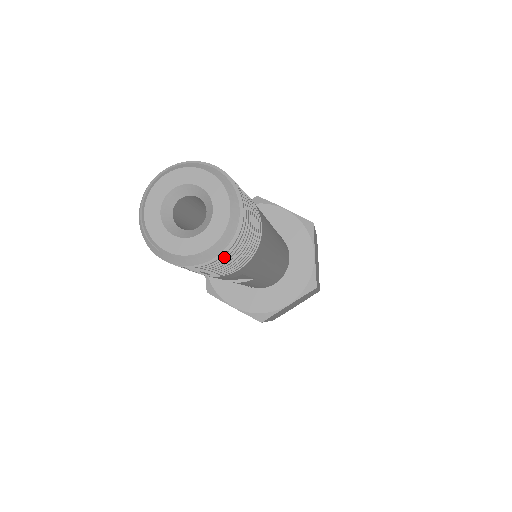
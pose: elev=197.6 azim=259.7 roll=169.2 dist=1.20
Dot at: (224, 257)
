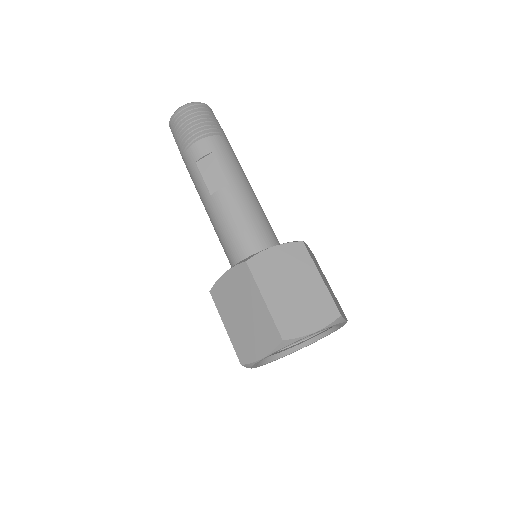
Dot at: (196, 108)
